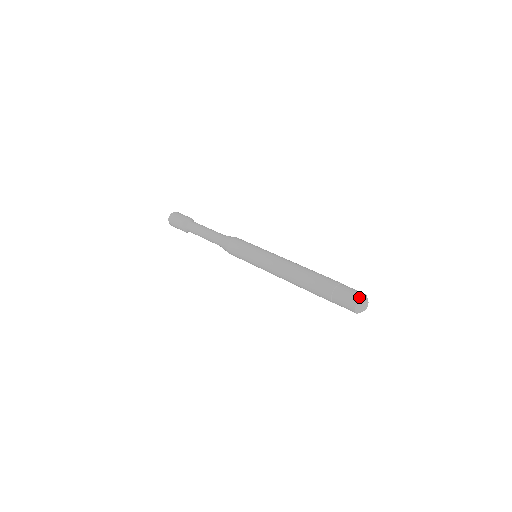
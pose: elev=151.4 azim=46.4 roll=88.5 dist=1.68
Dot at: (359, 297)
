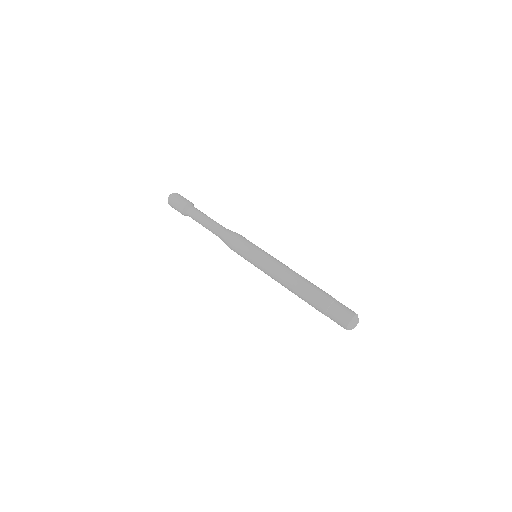
Dot at: (348, 324)
